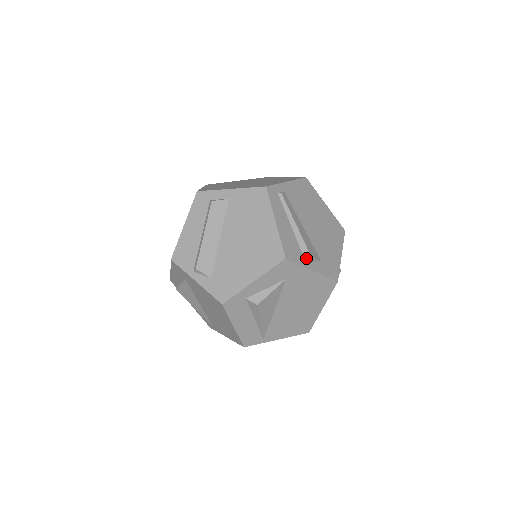
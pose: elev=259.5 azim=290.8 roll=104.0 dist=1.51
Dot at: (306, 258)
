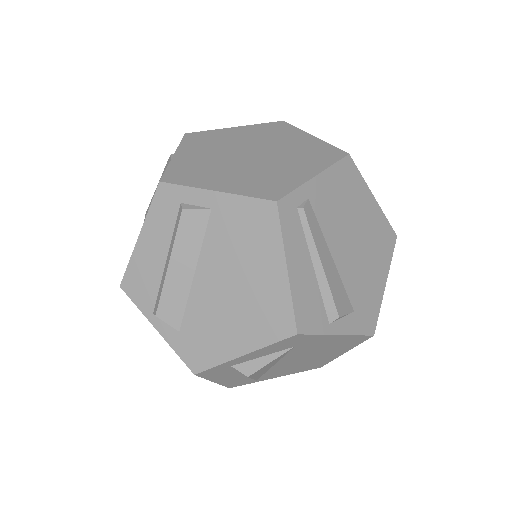
Dot at: (331, 319)
